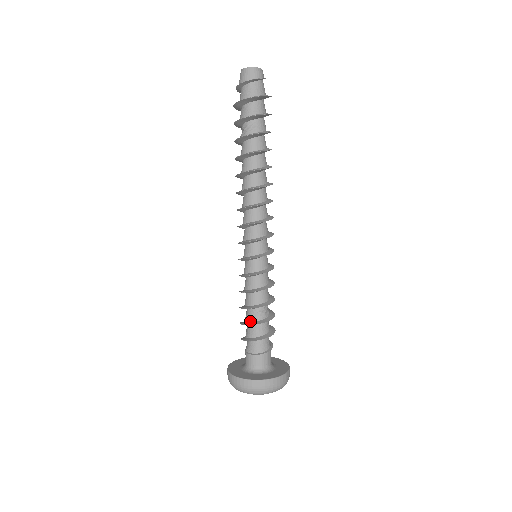
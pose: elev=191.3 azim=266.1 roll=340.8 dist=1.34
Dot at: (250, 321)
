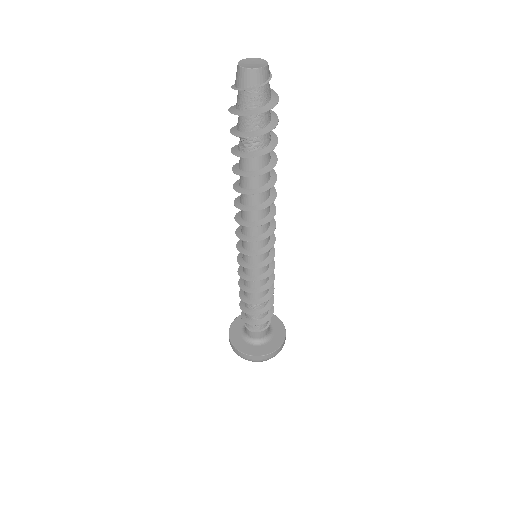
Dot at: (250, 309)
